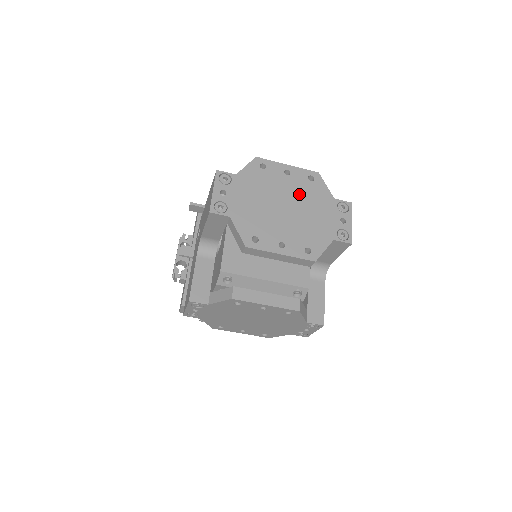
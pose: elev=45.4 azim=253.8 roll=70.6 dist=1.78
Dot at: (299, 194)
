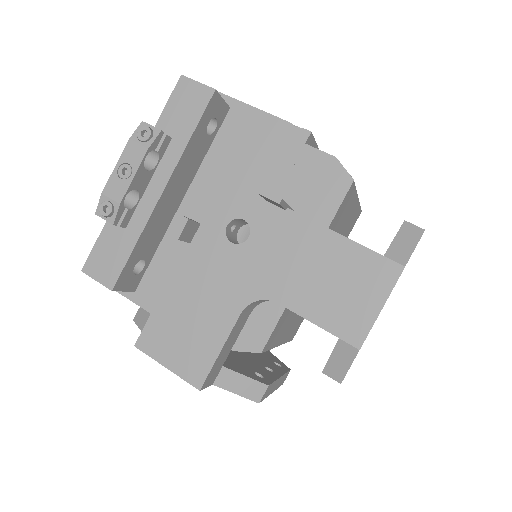
Dot at: occluded
